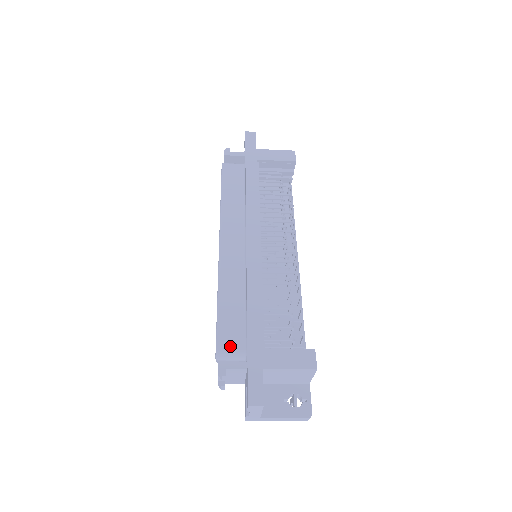
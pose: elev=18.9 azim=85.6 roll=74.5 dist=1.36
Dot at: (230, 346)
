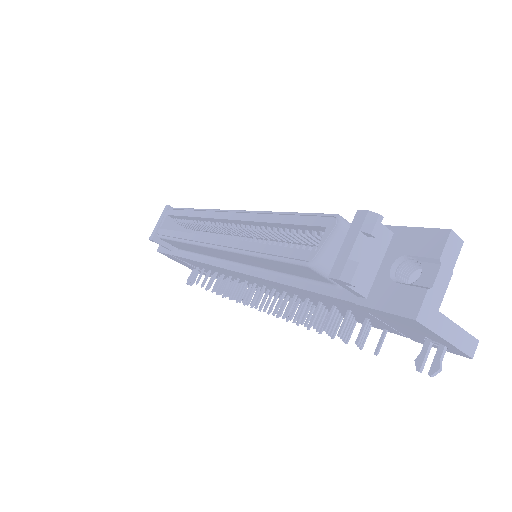
Dot at: occluded
